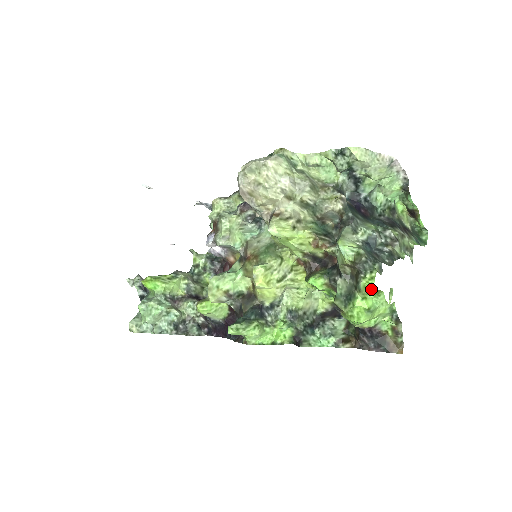
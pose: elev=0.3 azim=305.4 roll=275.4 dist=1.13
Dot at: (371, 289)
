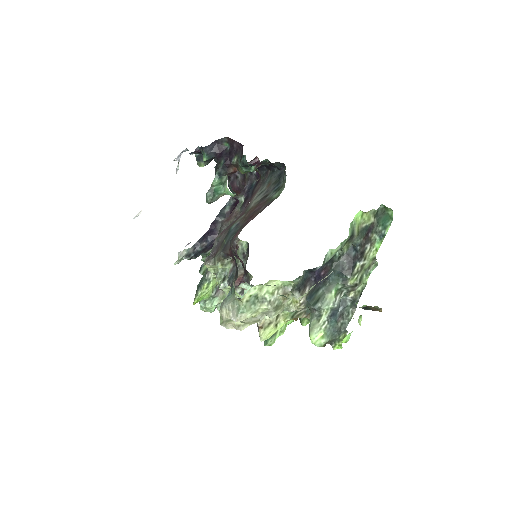
Dot at: occluded
